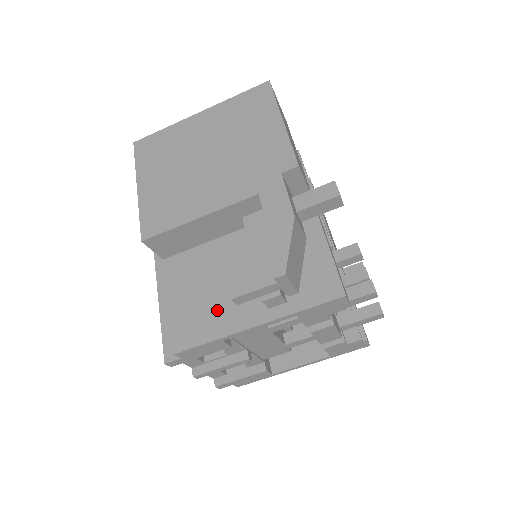
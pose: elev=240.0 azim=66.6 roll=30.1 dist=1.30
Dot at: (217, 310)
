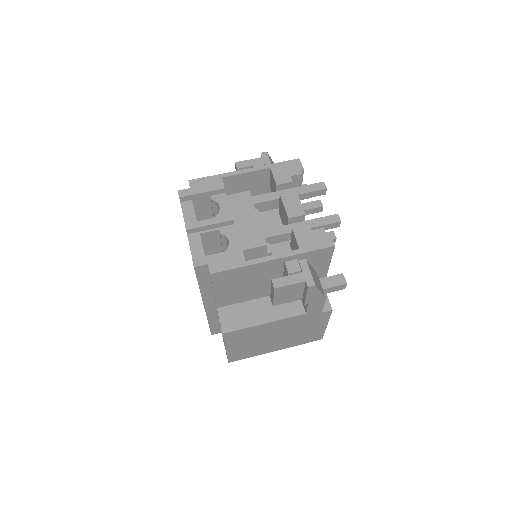
Dot at: occluded
